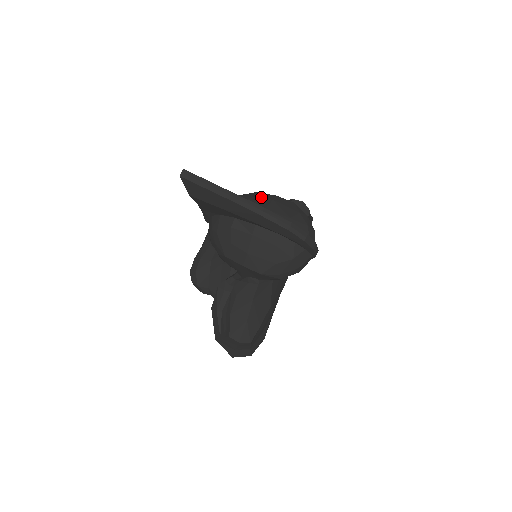
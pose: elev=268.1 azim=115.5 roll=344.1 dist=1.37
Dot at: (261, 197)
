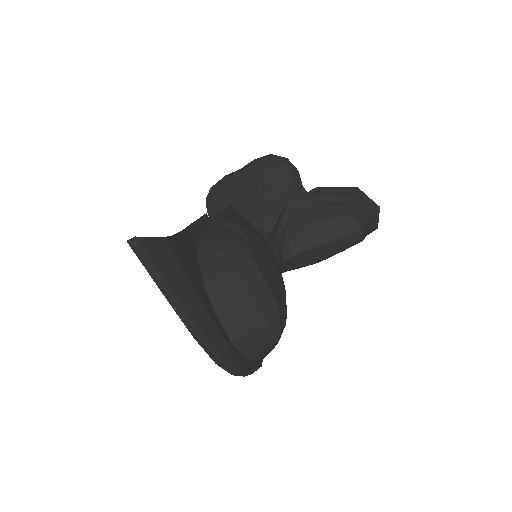
Dot at: (243, 279)
